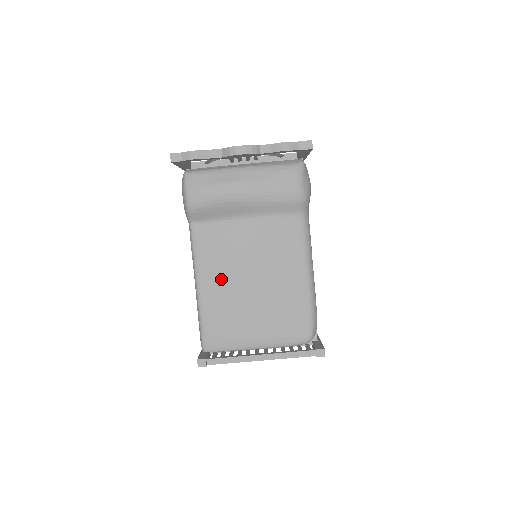
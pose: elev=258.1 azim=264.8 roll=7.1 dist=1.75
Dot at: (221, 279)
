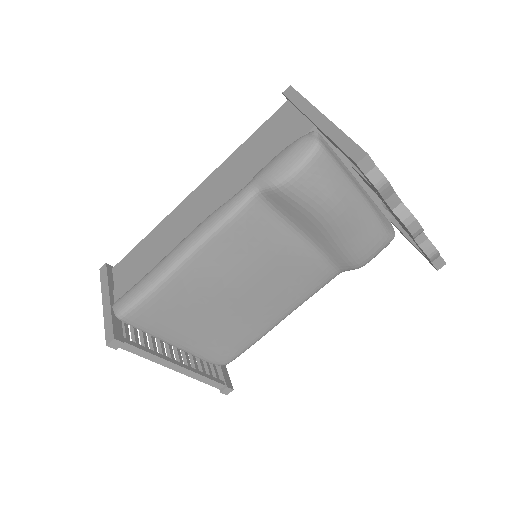
Dot at: (217, 271)
